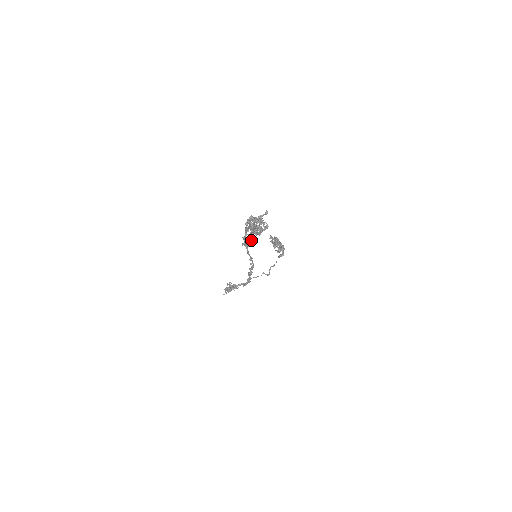
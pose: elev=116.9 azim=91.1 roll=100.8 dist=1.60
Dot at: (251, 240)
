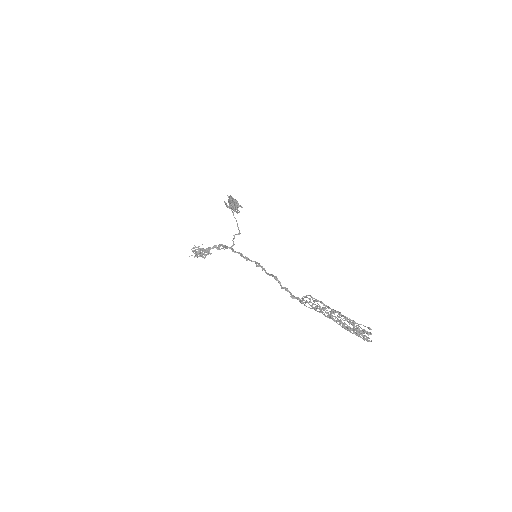
Dot at: occluded
